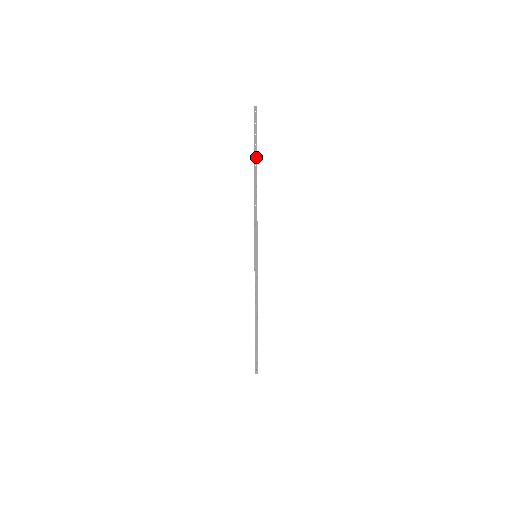
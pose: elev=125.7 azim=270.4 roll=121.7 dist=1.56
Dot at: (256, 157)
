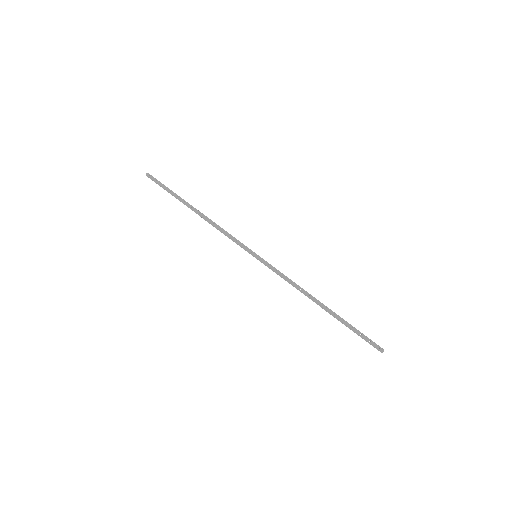
Dot at: (179, 197)
